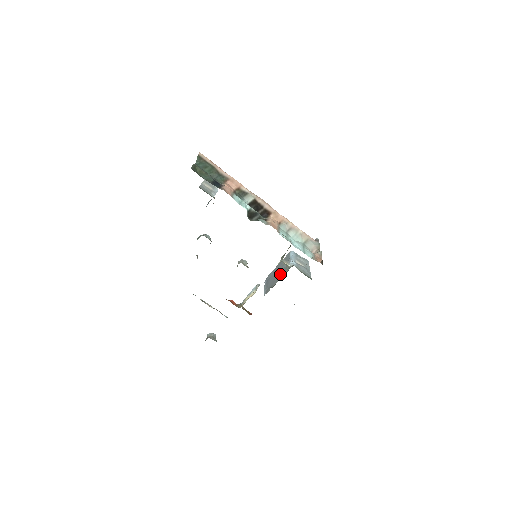
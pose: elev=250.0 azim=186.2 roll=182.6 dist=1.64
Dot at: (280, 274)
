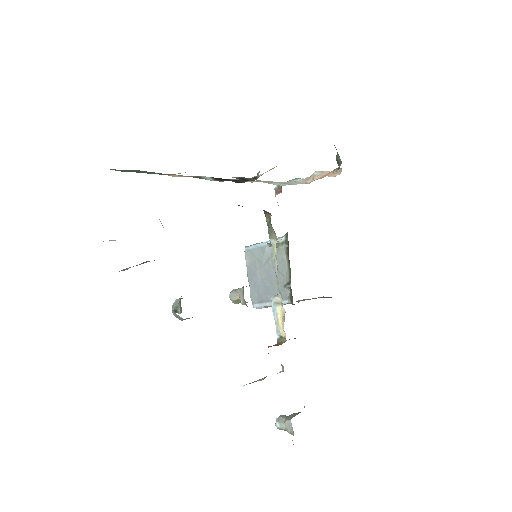
Dot at: occluded
